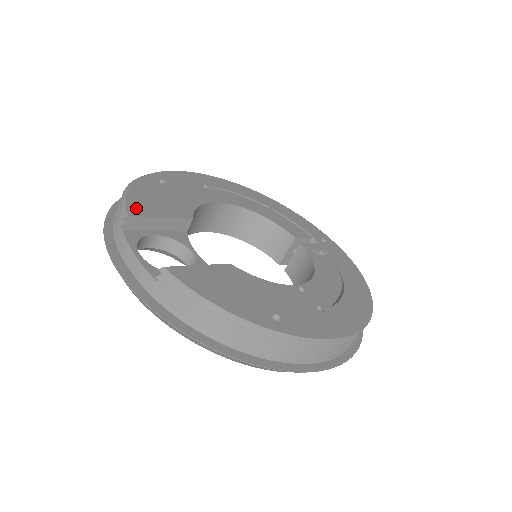
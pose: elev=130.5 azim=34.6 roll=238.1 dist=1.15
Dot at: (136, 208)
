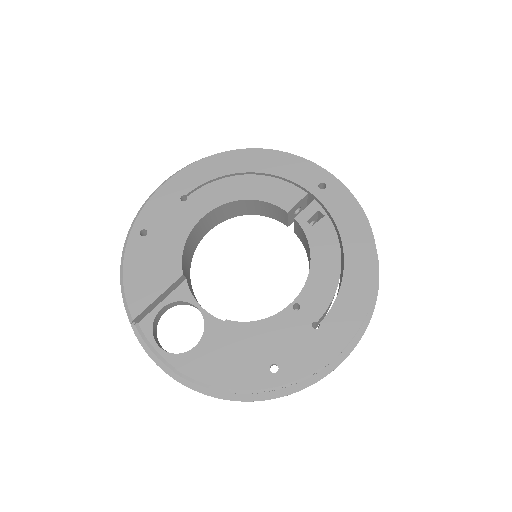
Dot at: (135, 302)
